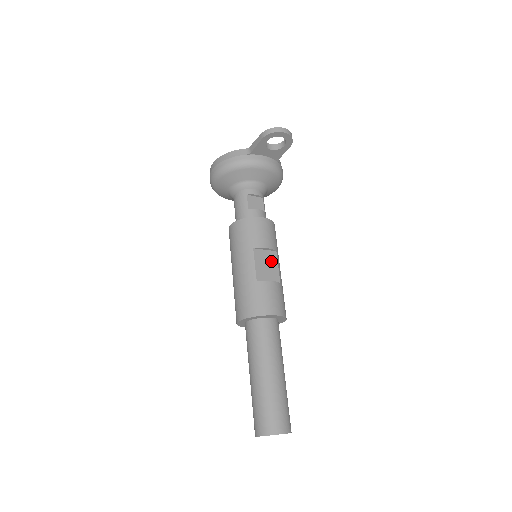
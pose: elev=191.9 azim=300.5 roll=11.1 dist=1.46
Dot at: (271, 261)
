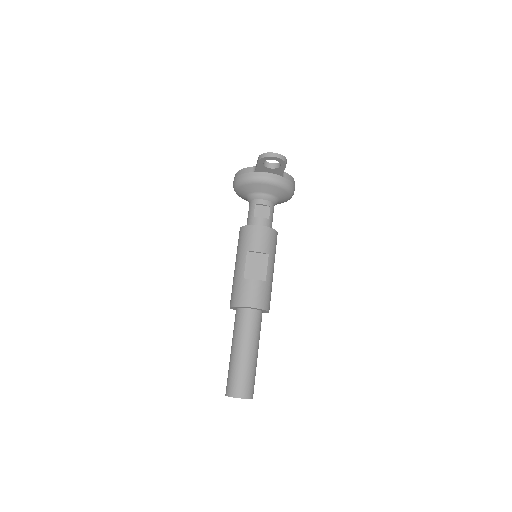
Dot at: (261, 262)
